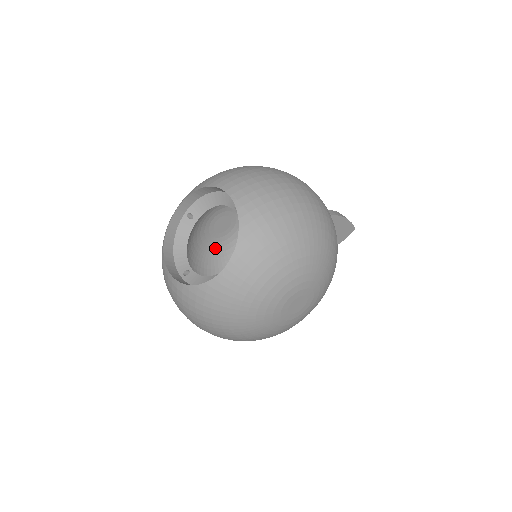
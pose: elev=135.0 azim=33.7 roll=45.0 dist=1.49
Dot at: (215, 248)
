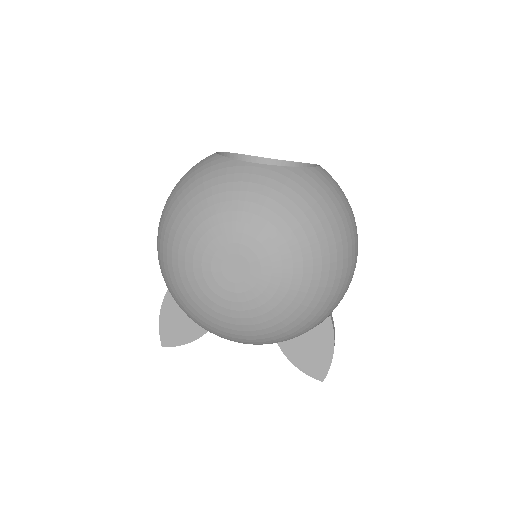
Dot at: occluded
